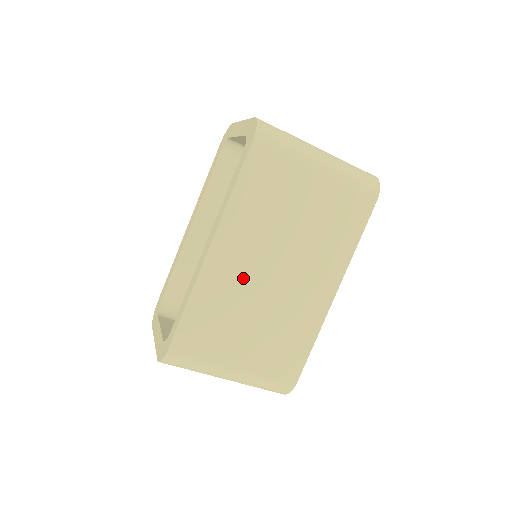
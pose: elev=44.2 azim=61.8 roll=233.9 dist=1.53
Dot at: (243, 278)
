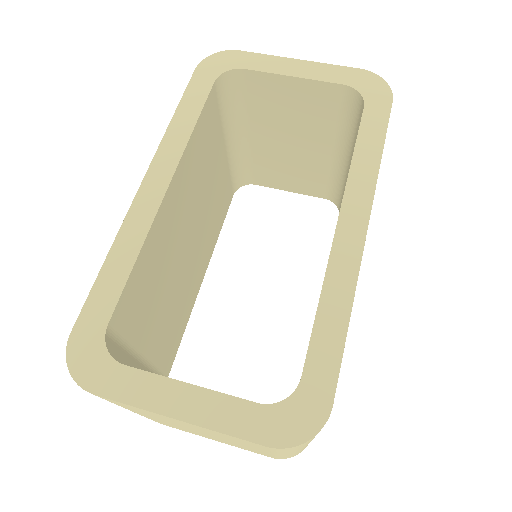
Dot at: occluded
